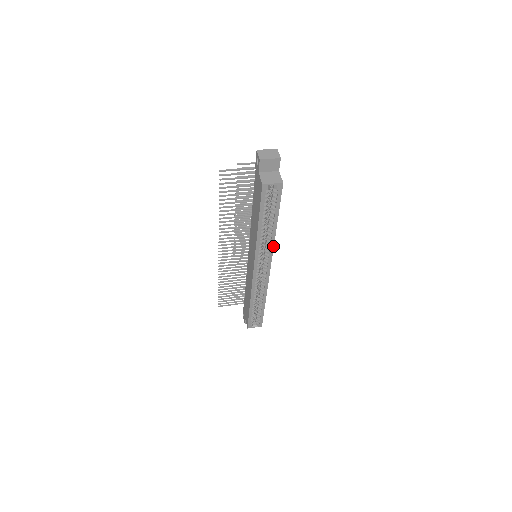
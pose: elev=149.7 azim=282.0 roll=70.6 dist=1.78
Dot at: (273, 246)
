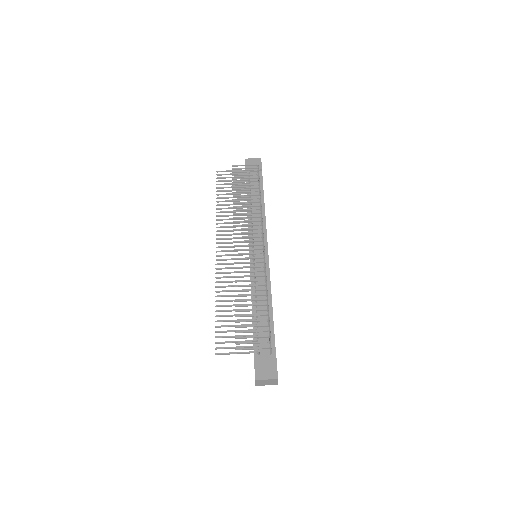
Dot at: occluded
